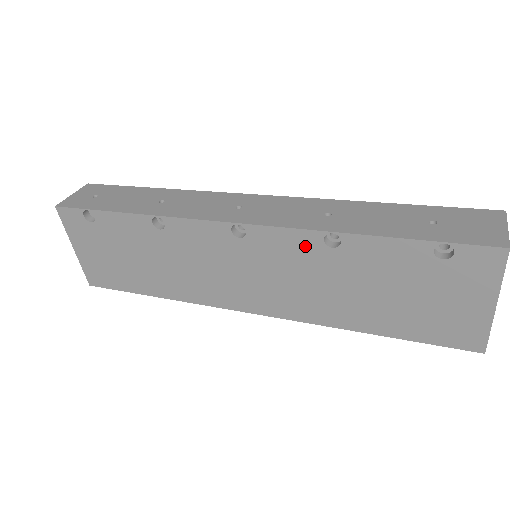
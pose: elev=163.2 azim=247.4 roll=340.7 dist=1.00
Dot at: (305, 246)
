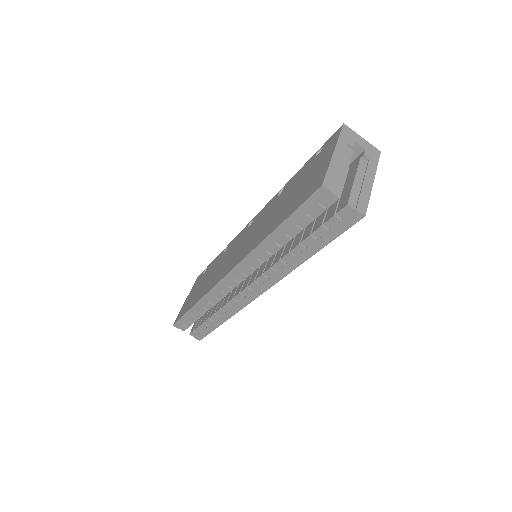
Dot at: (270, 205)
